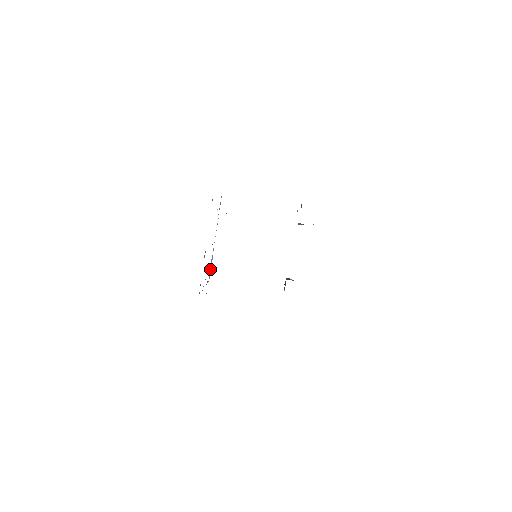
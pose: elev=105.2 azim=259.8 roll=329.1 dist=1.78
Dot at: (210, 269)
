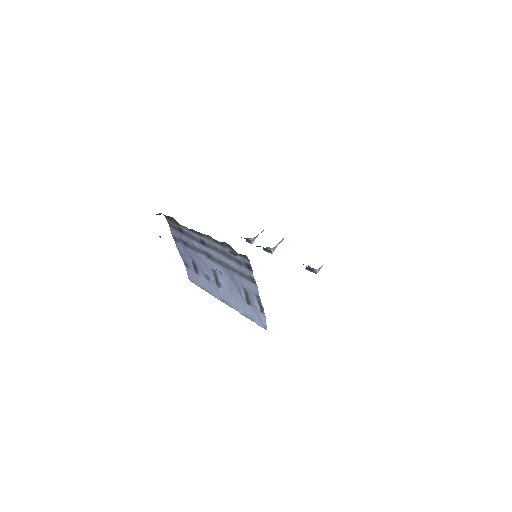
Dot at: (246, 314)
